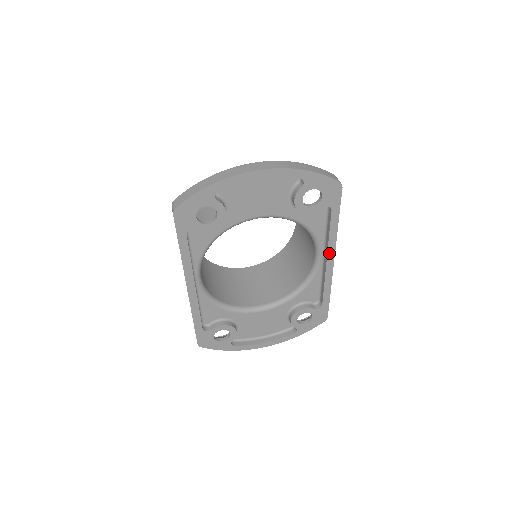
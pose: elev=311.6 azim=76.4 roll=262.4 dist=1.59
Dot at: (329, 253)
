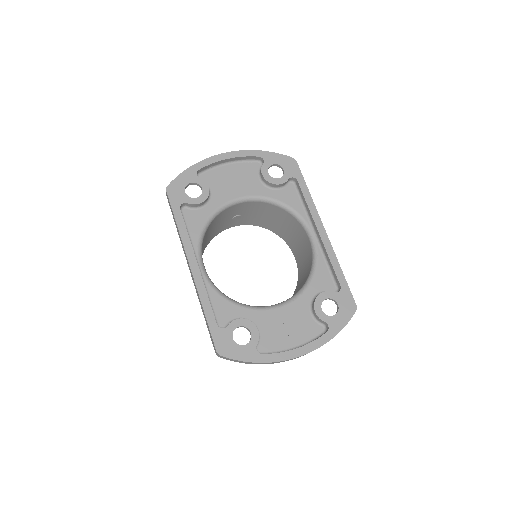
Dot at: (316, 222)
